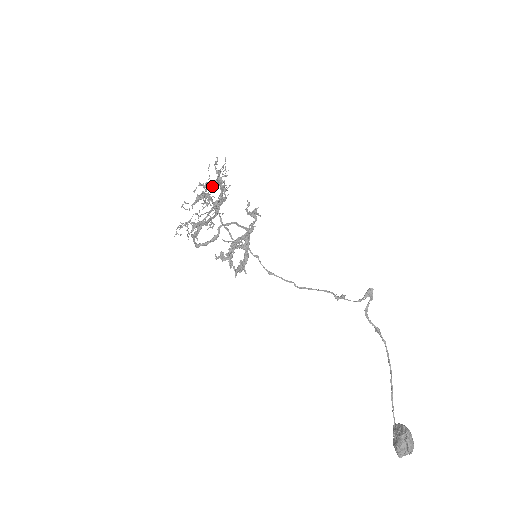
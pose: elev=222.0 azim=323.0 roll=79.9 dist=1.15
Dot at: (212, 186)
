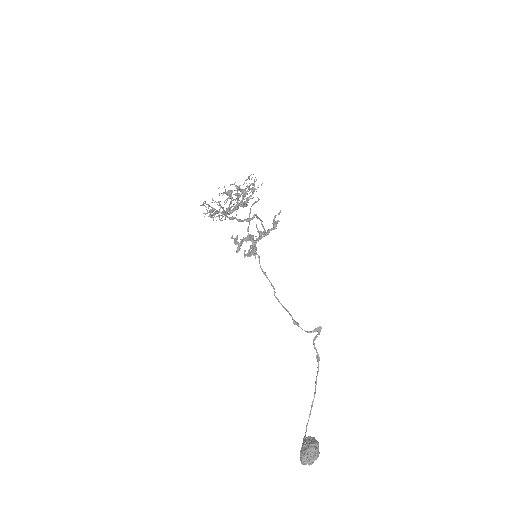
Dot at: occluded
